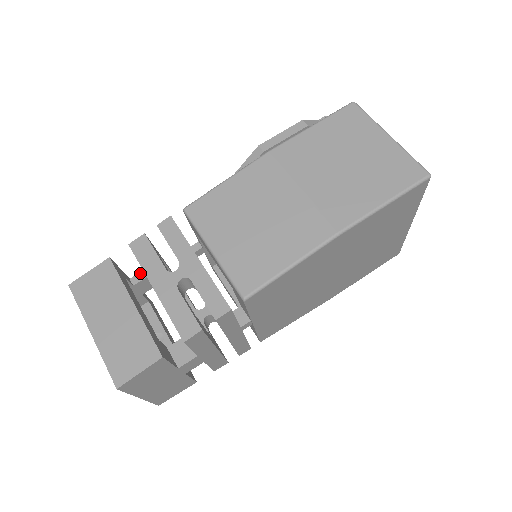
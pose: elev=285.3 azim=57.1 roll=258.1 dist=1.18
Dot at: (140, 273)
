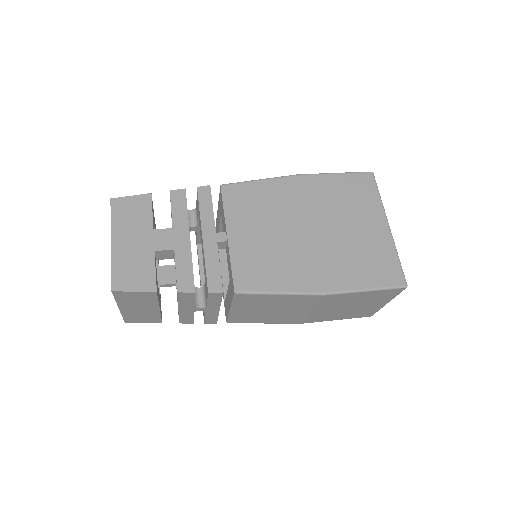
Dot at: occluded
